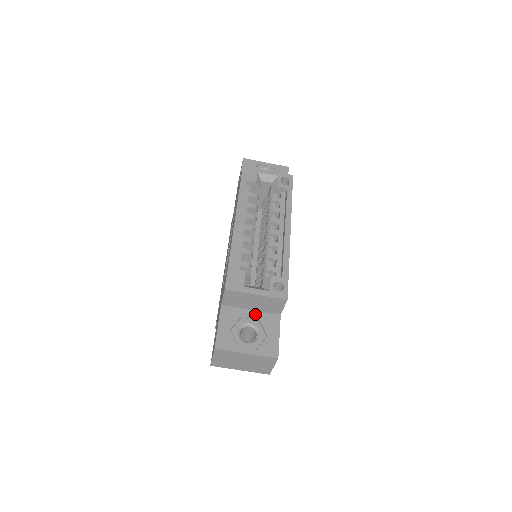
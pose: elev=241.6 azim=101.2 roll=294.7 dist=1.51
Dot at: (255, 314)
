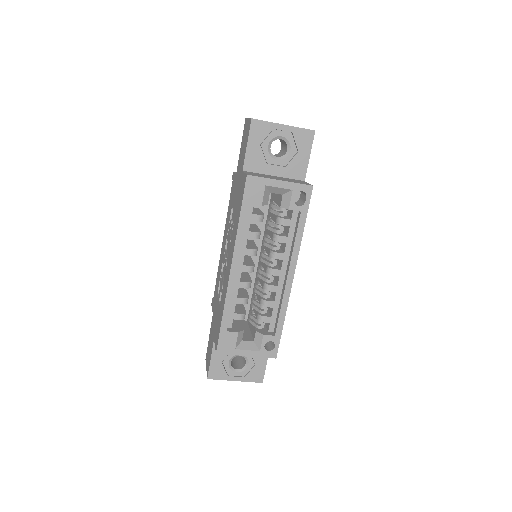
Dot at: occluded
